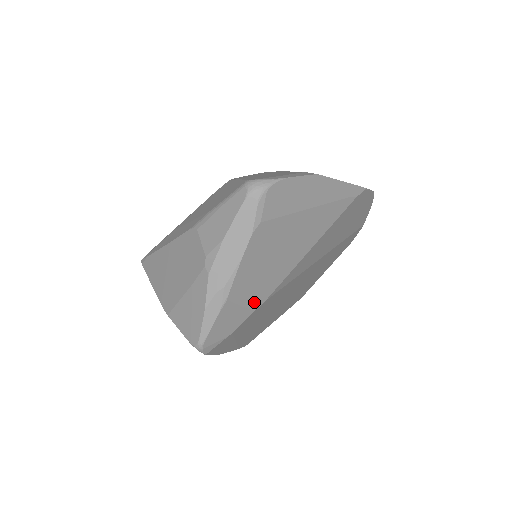
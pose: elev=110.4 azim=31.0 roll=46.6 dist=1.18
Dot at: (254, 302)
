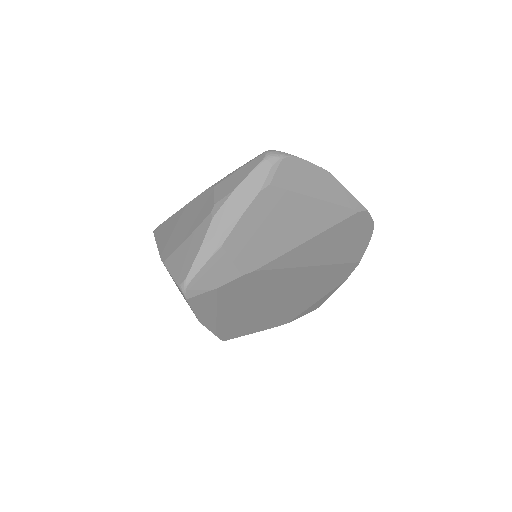
Dot at: (244, 265)
